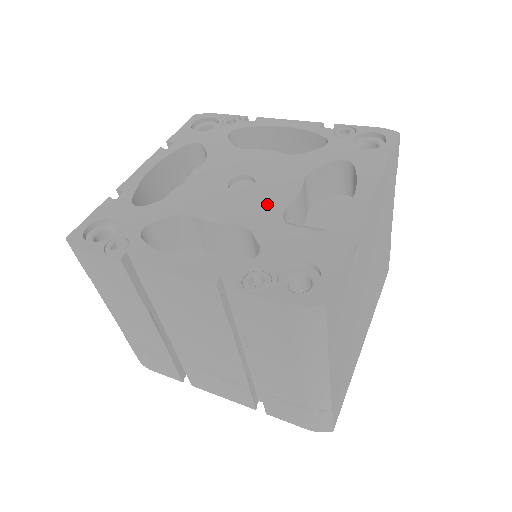
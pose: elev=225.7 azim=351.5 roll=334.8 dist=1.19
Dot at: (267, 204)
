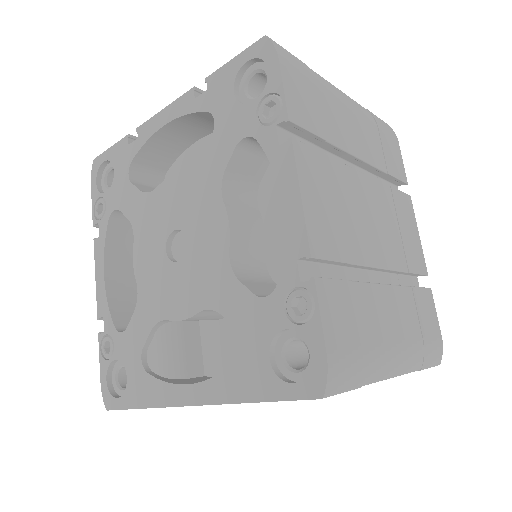
Dot at: (161, 298)
